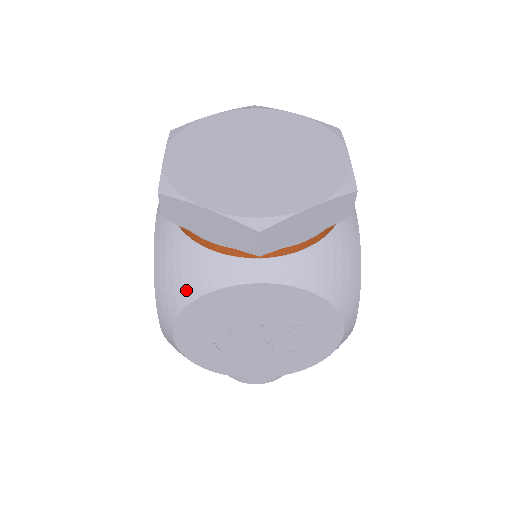
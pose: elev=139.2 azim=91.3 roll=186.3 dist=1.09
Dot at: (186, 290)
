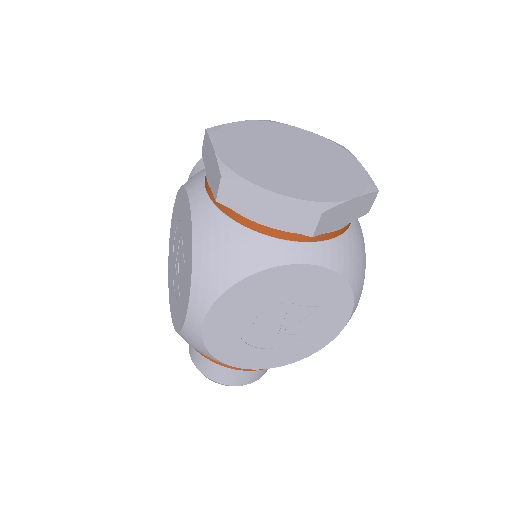
Dot at: (233, 271)
